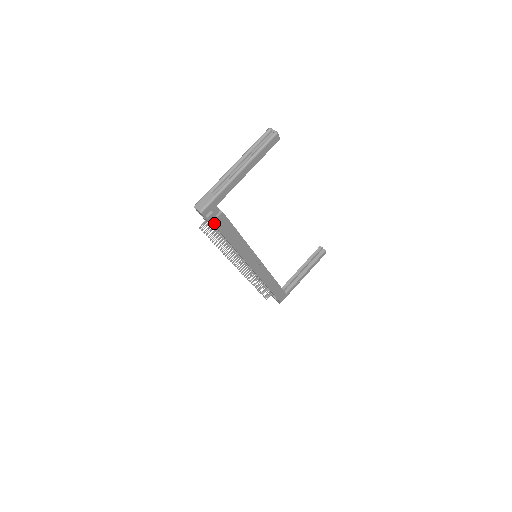
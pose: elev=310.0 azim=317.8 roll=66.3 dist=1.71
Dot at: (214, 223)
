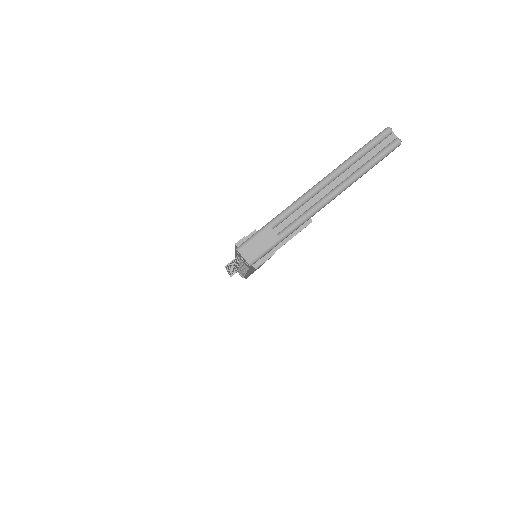
Dot at: occluded
